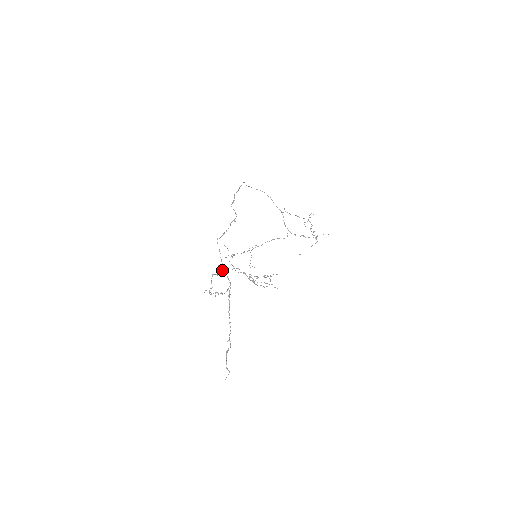
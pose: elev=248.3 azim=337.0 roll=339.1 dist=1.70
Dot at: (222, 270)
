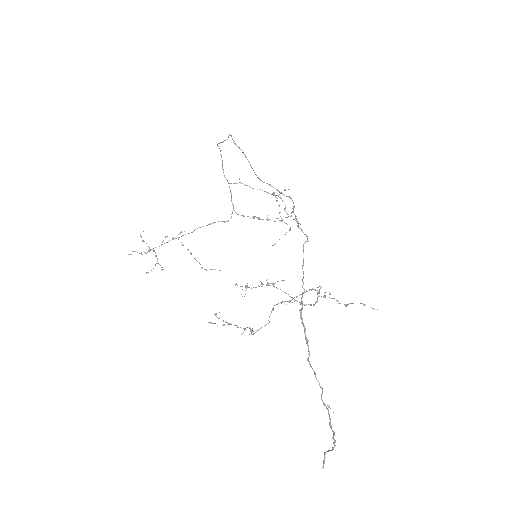
Dot at: occluded
